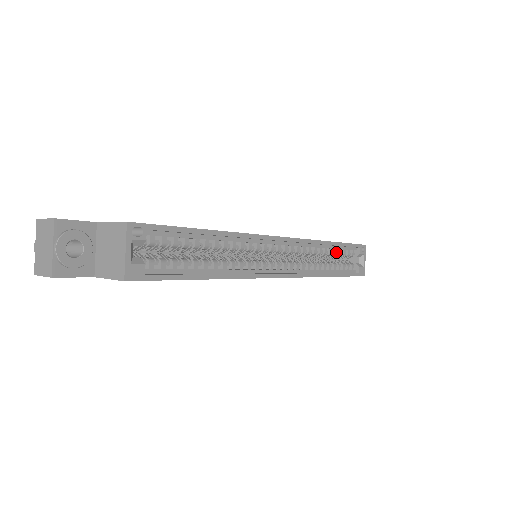
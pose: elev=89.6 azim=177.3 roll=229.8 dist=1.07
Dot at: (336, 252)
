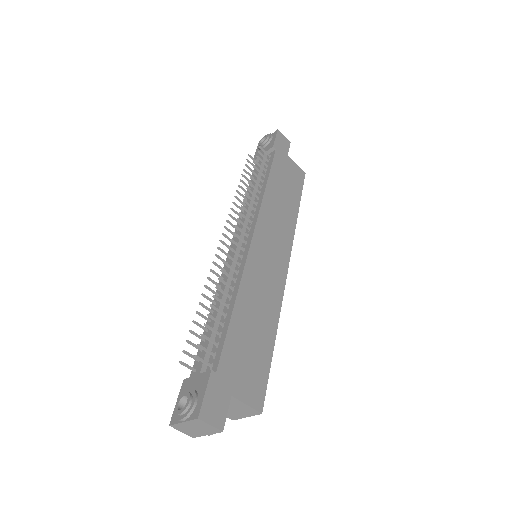
Dot at: occluded
